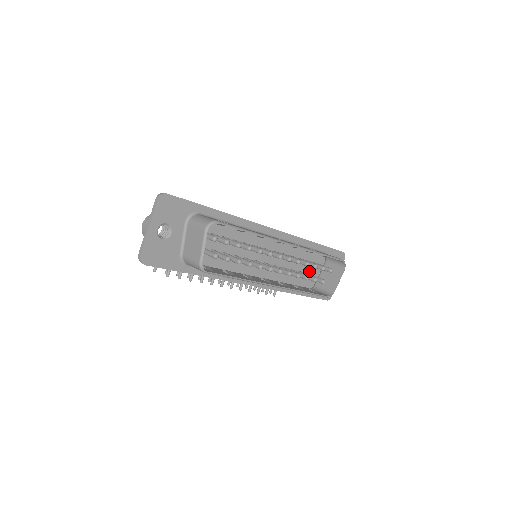
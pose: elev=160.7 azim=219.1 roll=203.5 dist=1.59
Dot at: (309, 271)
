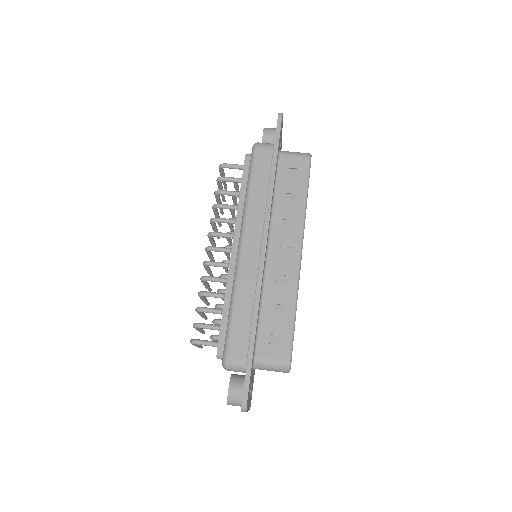
Dot at: occluded
